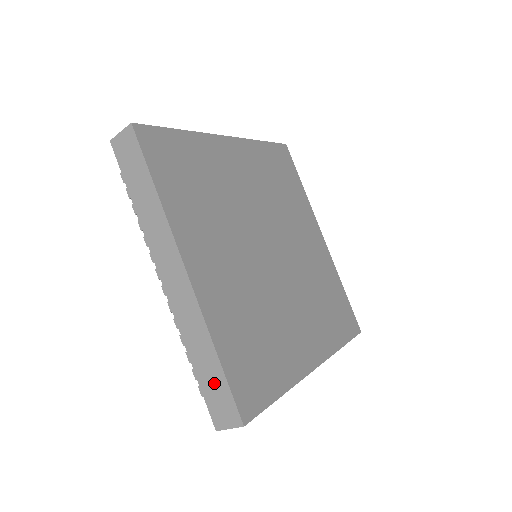
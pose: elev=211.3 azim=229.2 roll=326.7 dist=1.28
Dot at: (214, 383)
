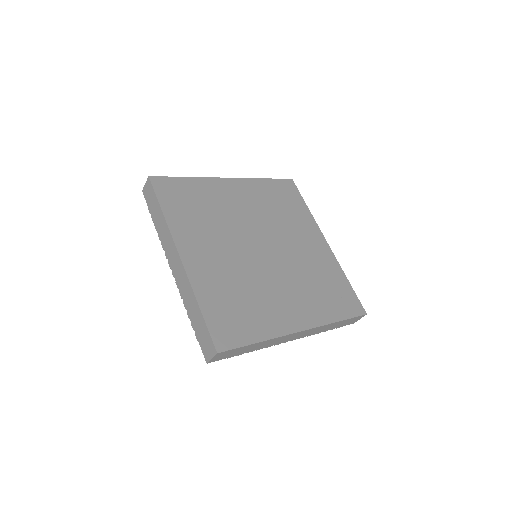
Dot at: (201, 328)
